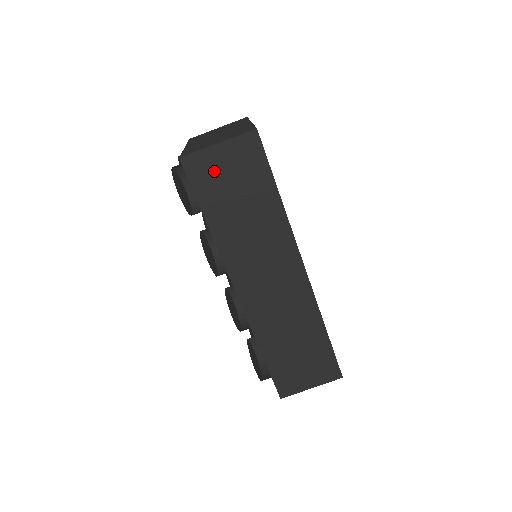
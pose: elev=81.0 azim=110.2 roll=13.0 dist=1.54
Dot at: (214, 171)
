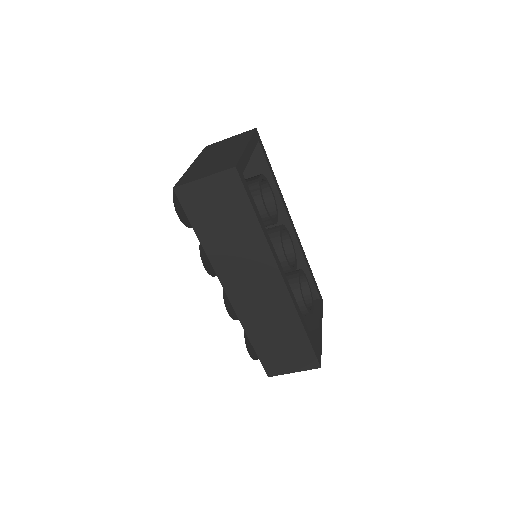
Dot at: (202, 199)
